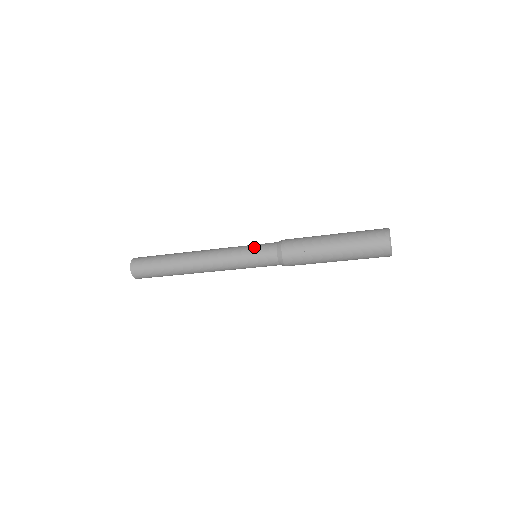
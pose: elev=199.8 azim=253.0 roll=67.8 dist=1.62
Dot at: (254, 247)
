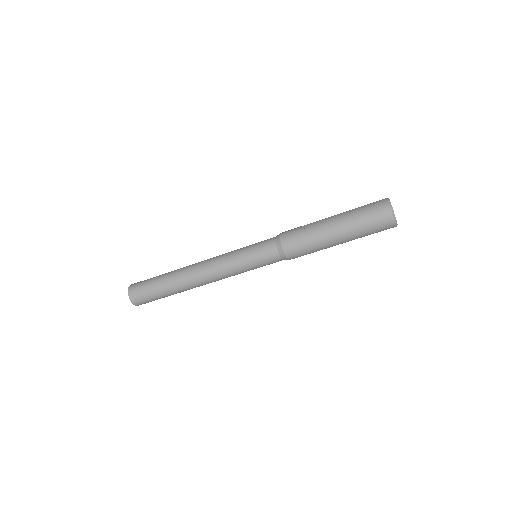
Dot at: occluded
